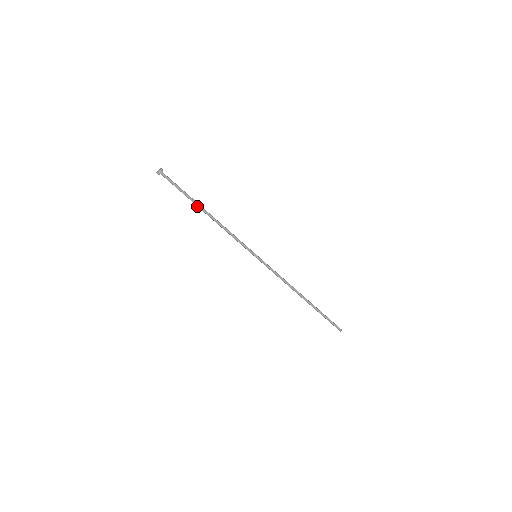
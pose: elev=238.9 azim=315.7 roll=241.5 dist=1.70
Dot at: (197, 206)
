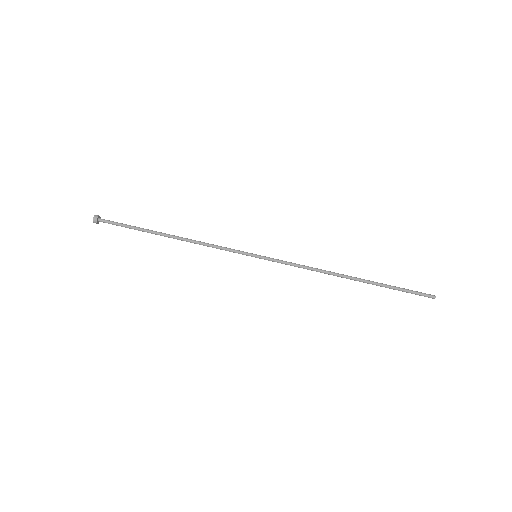
Dot at: (155, 234)
